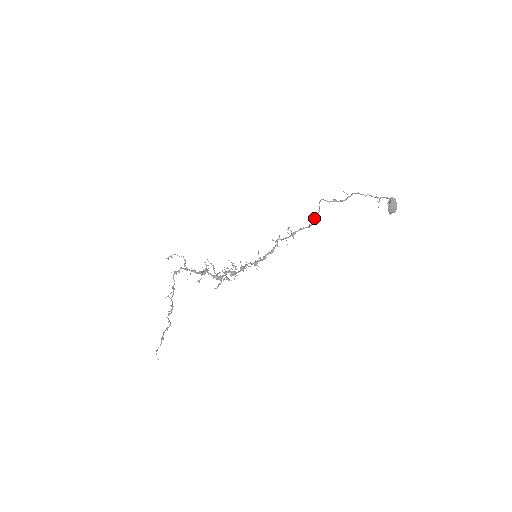
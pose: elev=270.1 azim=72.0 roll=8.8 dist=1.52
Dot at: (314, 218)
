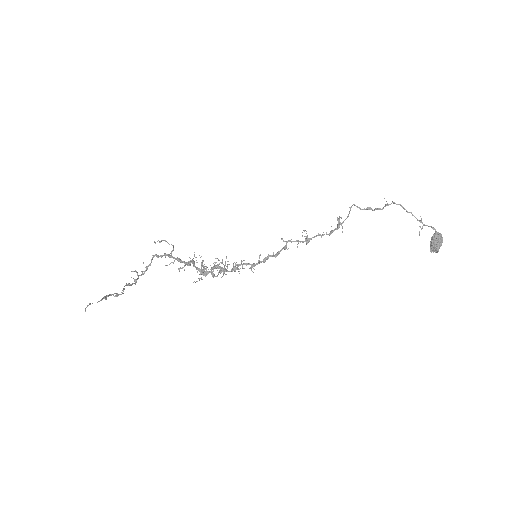
Dot at: (339, 223)
